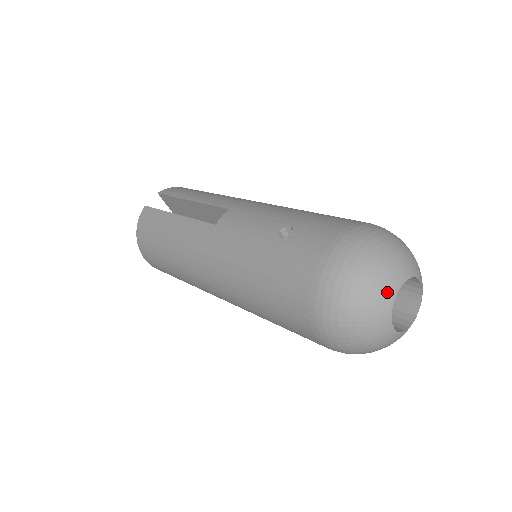
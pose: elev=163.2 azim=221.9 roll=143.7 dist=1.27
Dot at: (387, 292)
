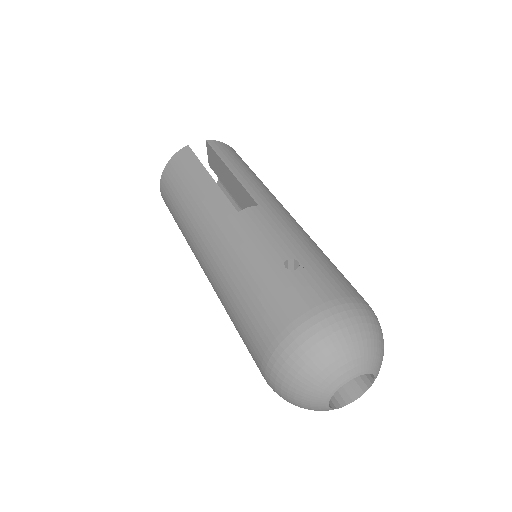
Dot at: (342, 375)
